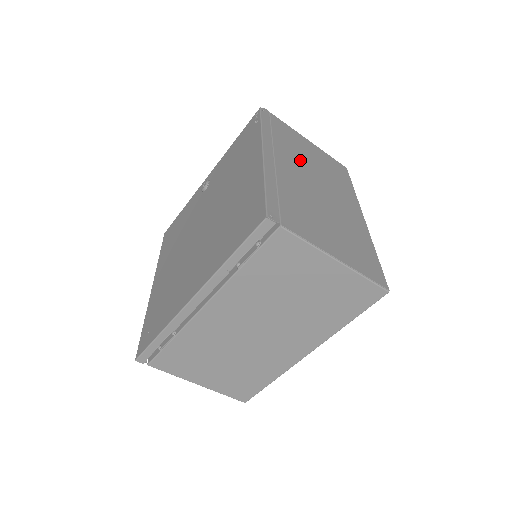
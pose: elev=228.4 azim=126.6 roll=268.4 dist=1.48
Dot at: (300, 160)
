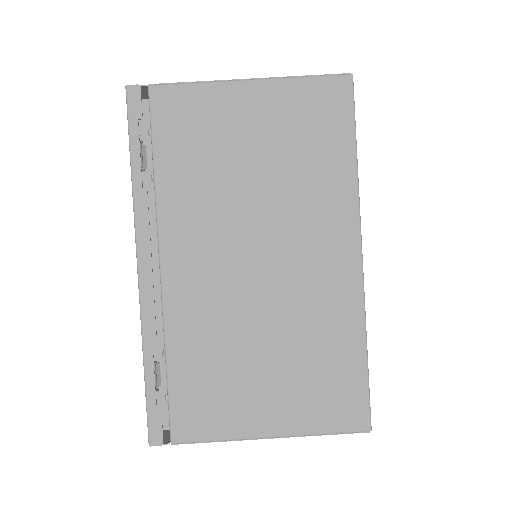
Dot at: occluded
